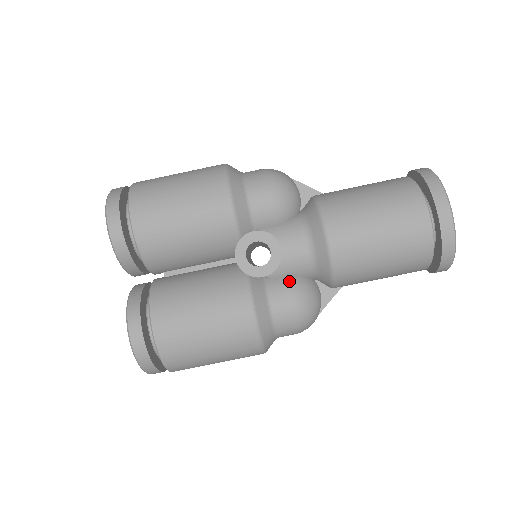
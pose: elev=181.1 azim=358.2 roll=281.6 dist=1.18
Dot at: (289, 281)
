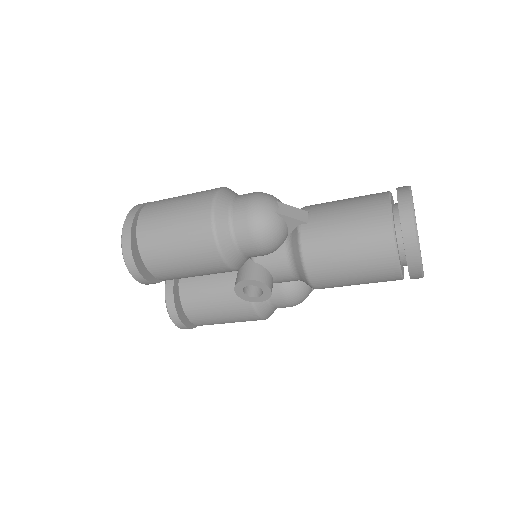
Dot at: (283, 288)
